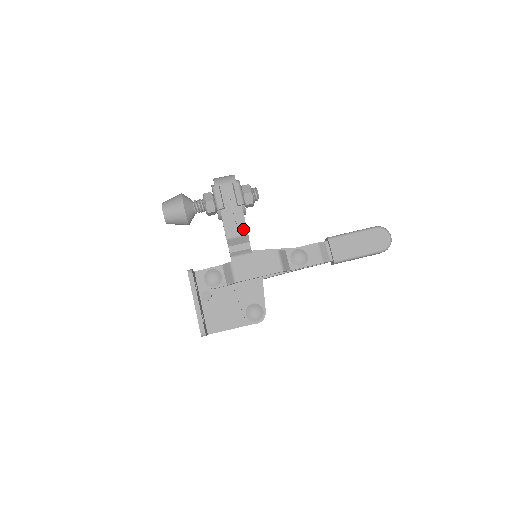
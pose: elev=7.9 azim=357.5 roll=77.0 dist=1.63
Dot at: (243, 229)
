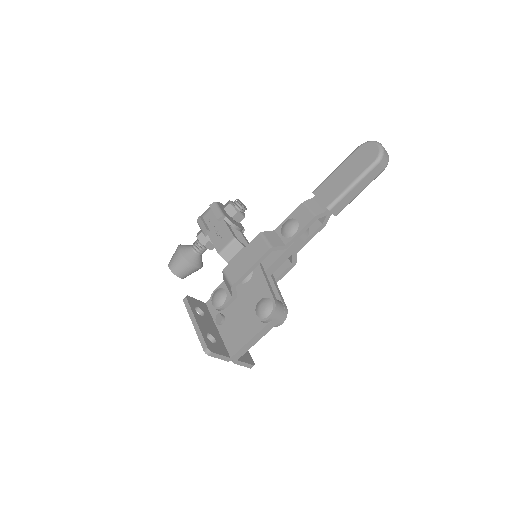
Dot at: (229, 237)
